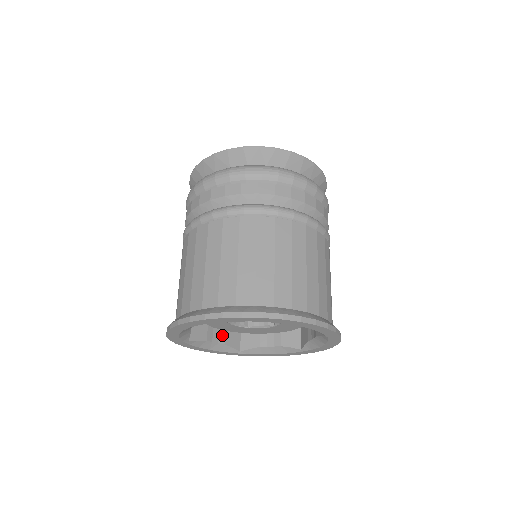
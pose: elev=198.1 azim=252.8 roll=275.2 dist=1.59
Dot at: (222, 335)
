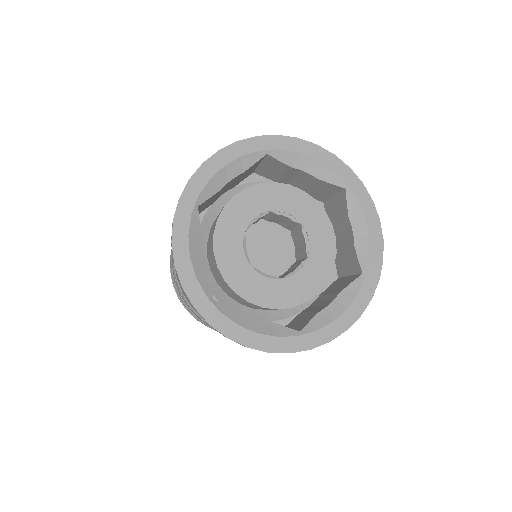
Dot at: occluded
